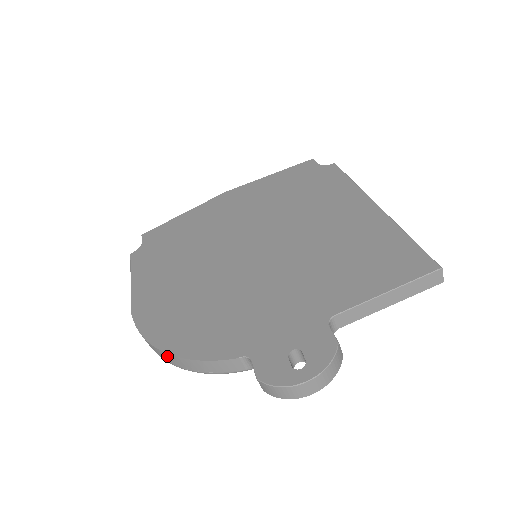
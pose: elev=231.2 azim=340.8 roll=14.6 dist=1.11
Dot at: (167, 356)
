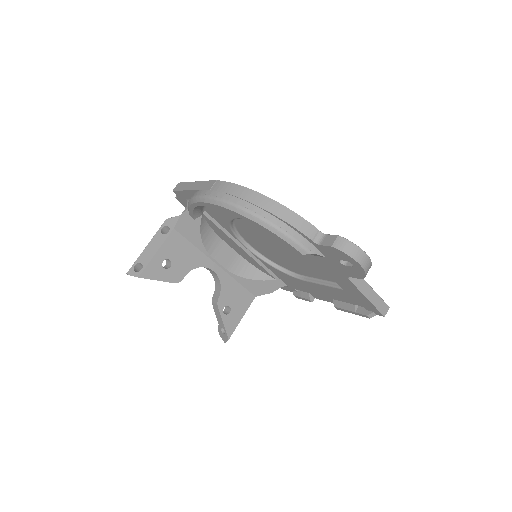
Dot at: (262, 199)
